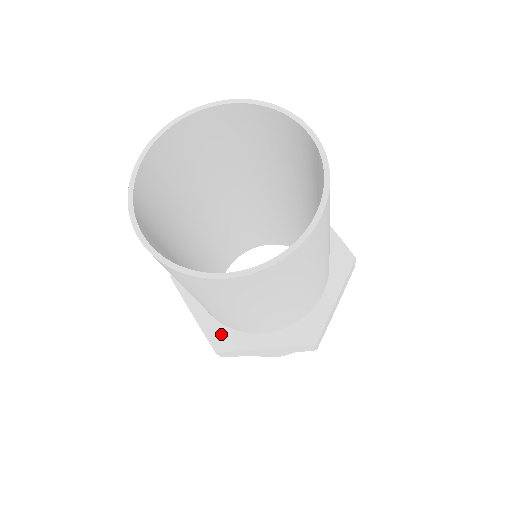
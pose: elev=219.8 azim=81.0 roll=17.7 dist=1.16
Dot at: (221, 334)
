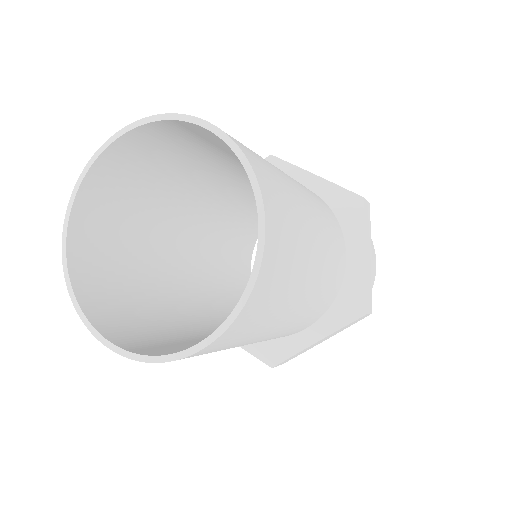
Dot at: (266, 348)
